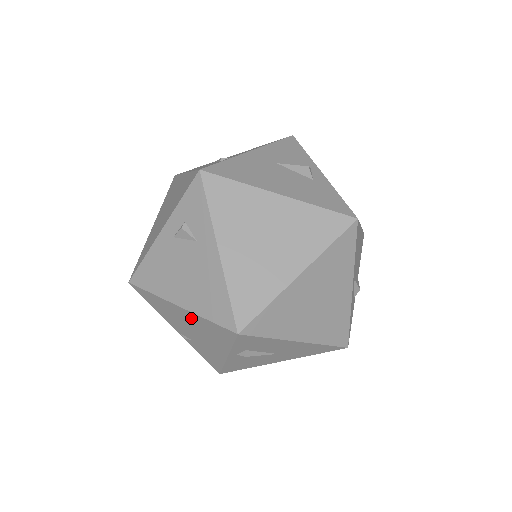
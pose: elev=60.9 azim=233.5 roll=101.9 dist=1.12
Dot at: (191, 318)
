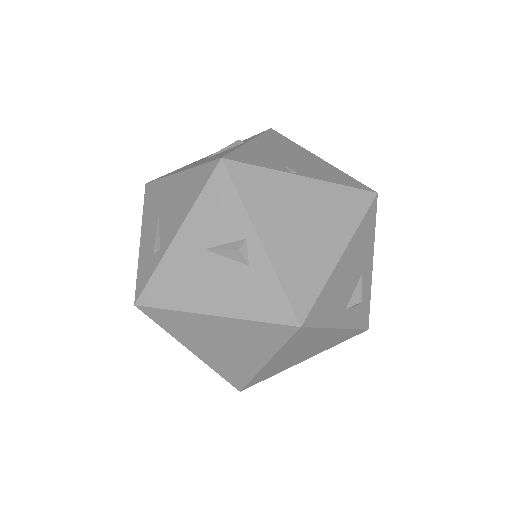
Dot at: occluded
